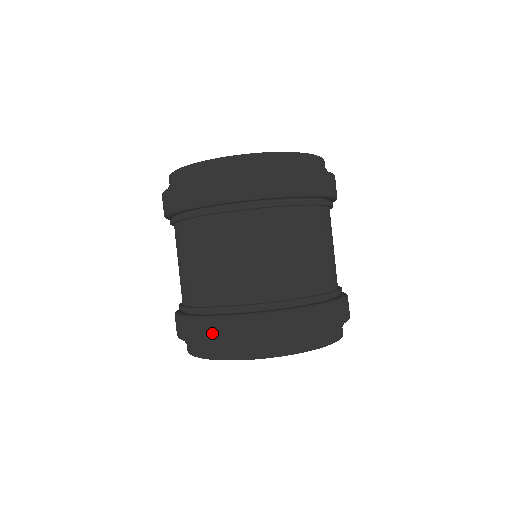
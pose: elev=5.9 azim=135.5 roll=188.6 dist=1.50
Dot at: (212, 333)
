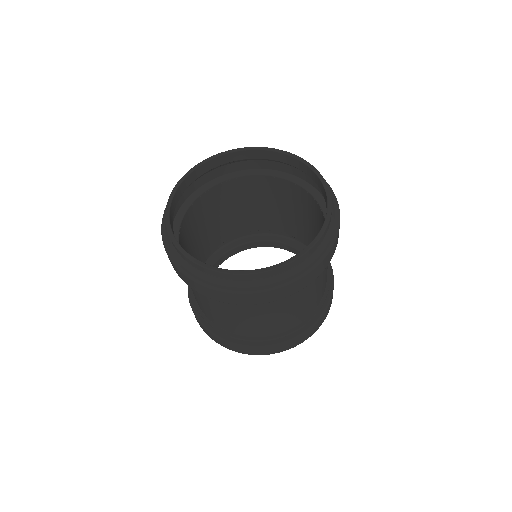
Dot at: (223, 344)
